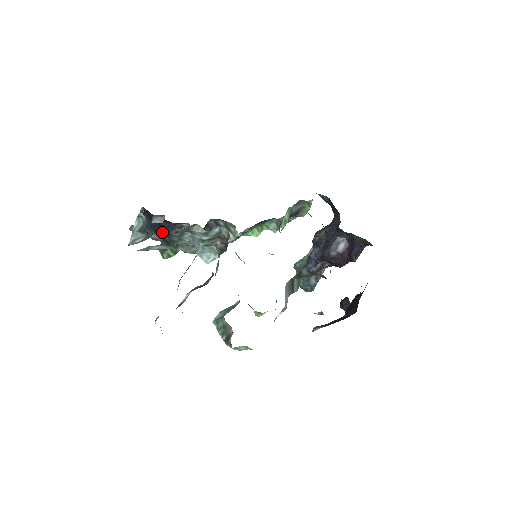
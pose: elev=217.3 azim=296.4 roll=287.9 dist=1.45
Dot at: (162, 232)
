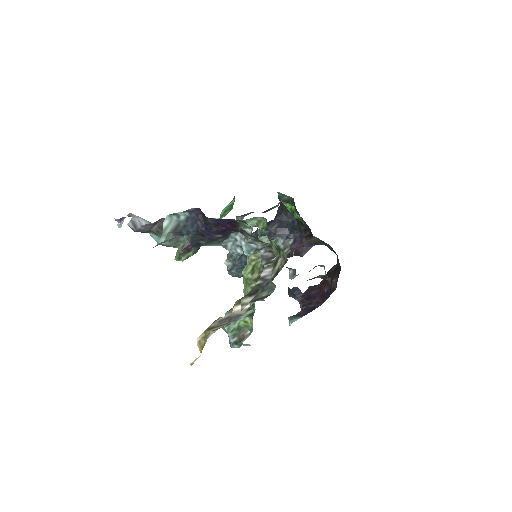
Dot at: (211, 237)
